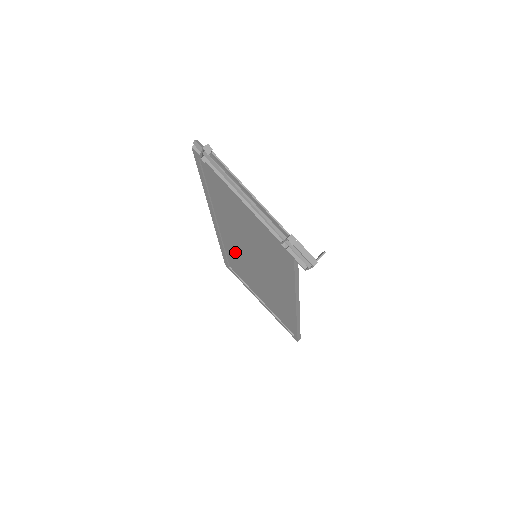
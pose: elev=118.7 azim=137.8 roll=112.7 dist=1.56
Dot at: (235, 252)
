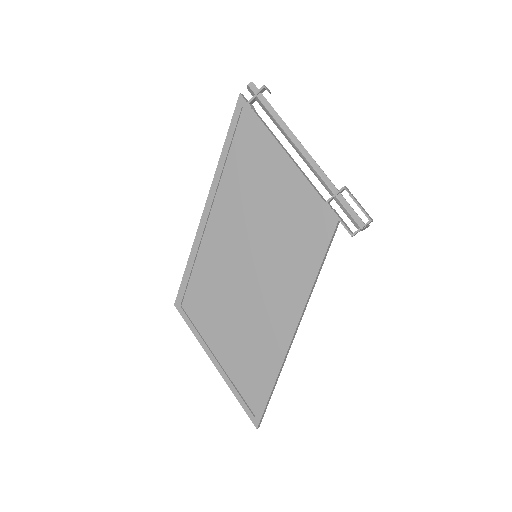
Dot at: (213, 266)
